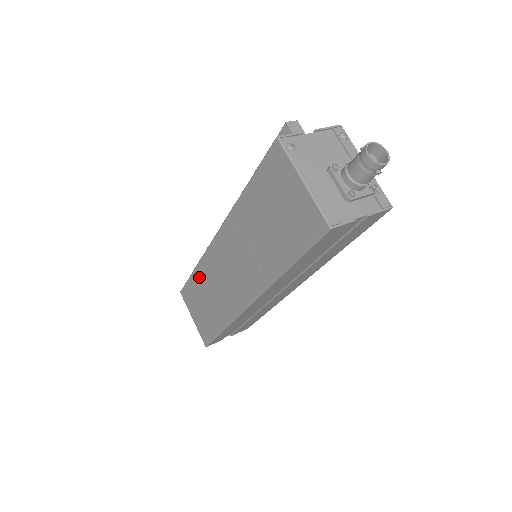
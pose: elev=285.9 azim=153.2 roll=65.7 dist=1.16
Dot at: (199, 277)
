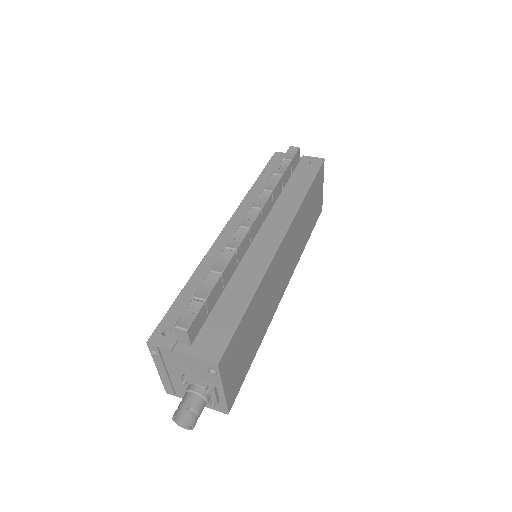
Dot at: occluded
